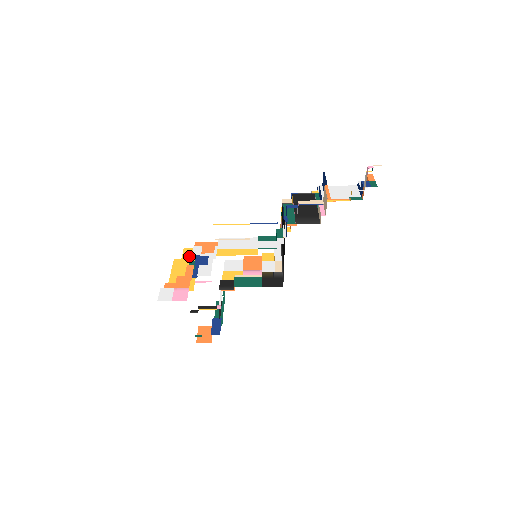
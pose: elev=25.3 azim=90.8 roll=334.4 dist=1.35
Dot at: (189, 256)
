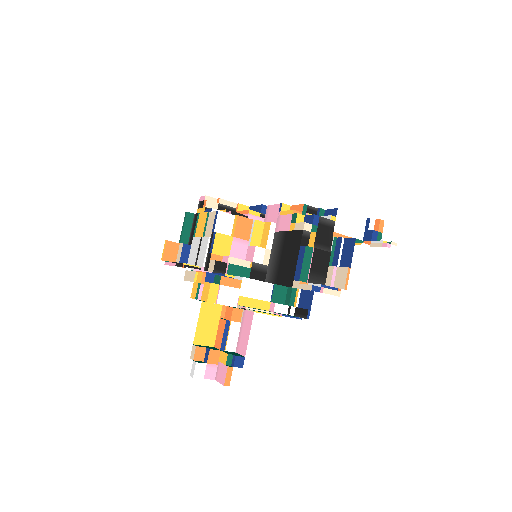
Dot at: (214, 297)
